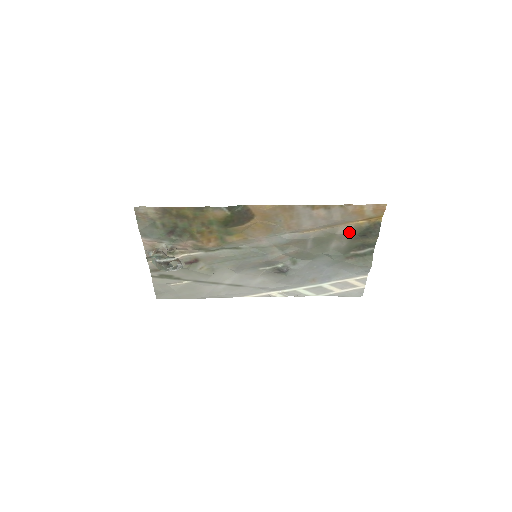
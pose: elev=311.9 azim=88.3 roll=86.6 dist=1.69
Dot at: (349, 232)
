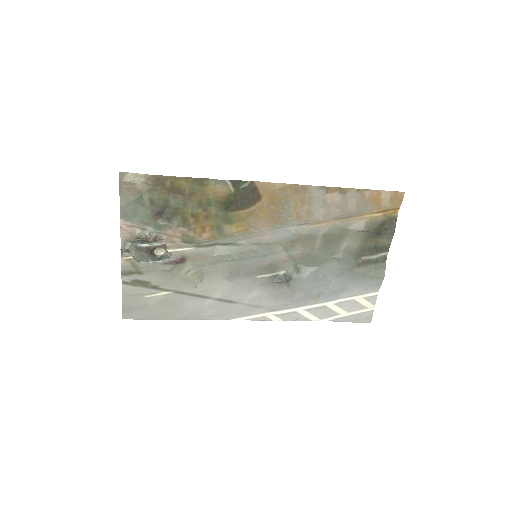
Dot at: (363, 227)
